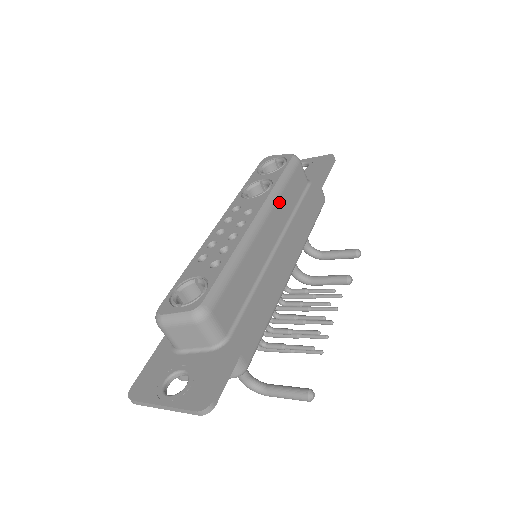
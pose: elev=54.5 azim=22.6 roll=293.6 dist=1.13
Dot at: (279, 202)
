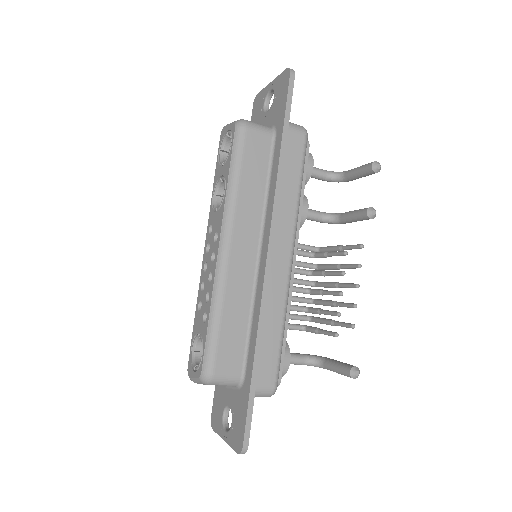
Dot at: (239, 205)
